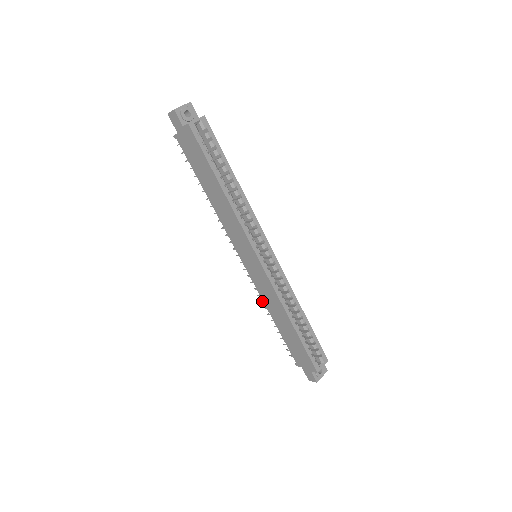
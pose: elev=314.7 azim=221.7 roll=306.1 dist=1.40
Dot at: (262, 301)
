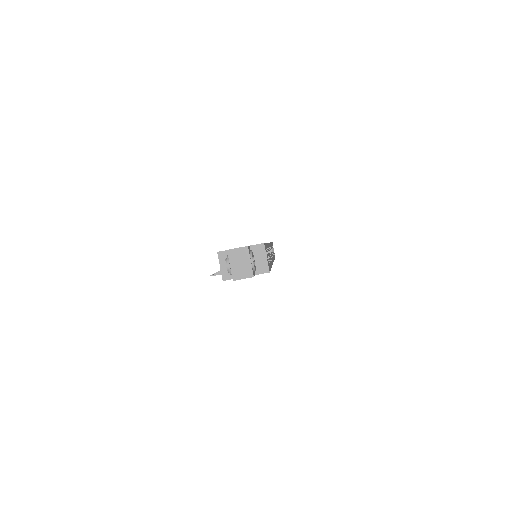
Dot at: occluded
